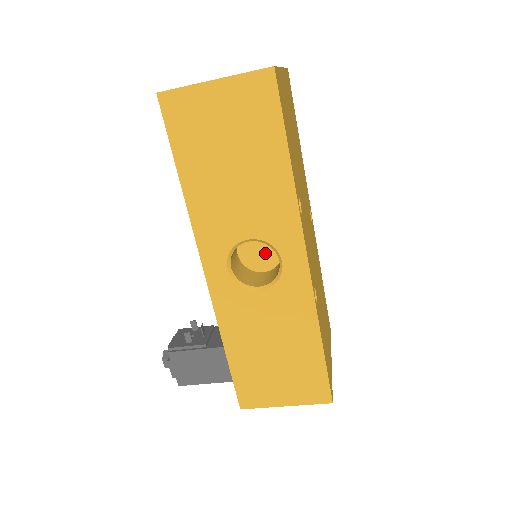
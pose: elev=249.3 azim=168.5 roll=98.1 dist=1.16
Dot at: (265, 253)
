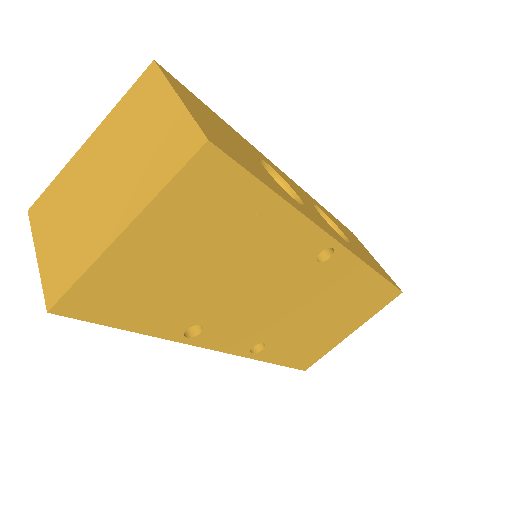
Dot at: occluded
